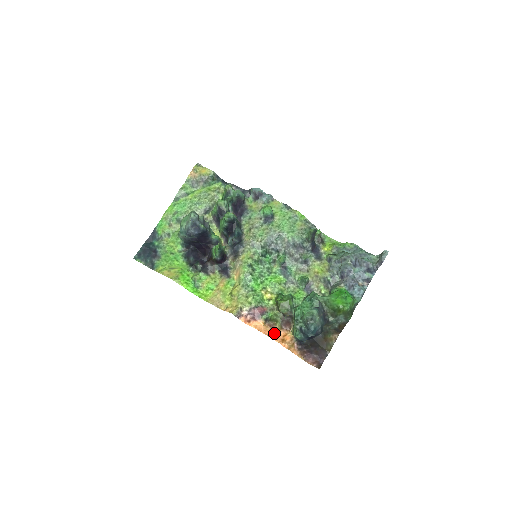
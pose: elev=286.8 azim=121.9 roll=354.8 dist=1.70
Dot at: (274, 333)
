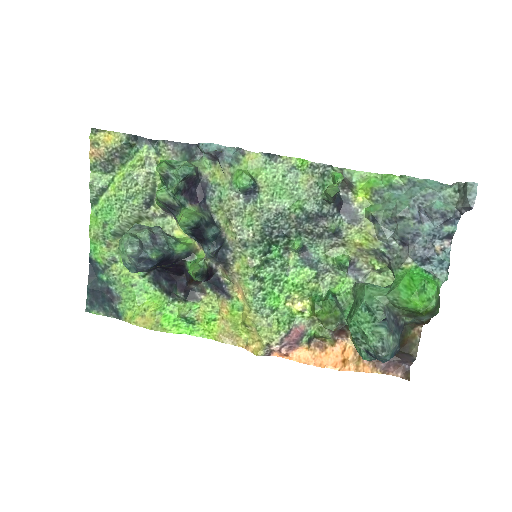
Dot at: (328, 356)
